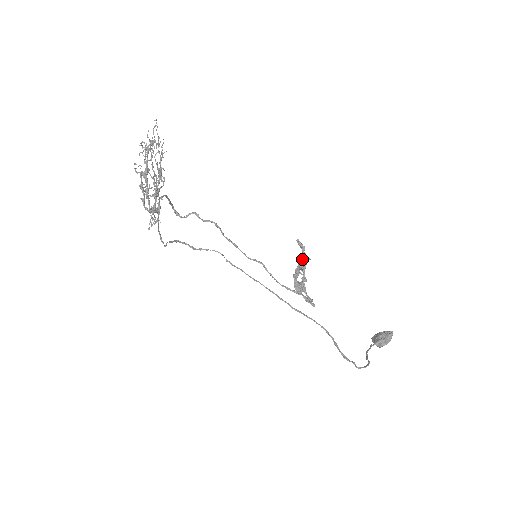
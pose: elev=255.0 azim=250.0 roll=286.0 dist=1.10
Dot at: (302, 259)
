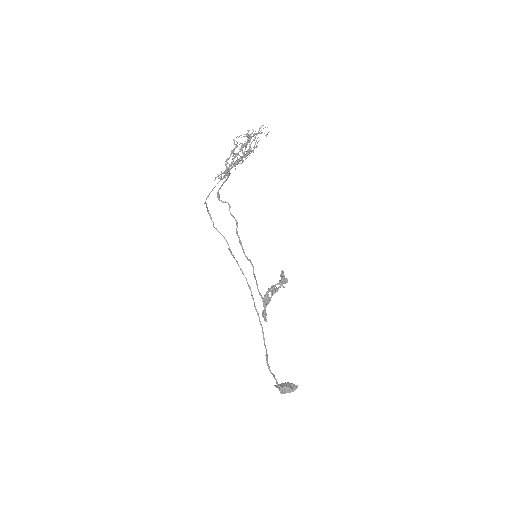
Dot at: (285, 279)
